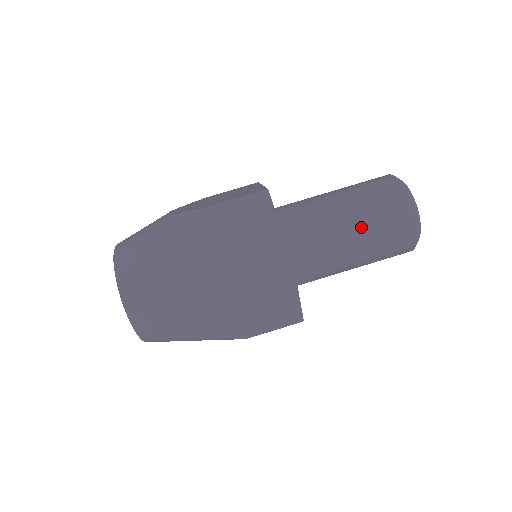
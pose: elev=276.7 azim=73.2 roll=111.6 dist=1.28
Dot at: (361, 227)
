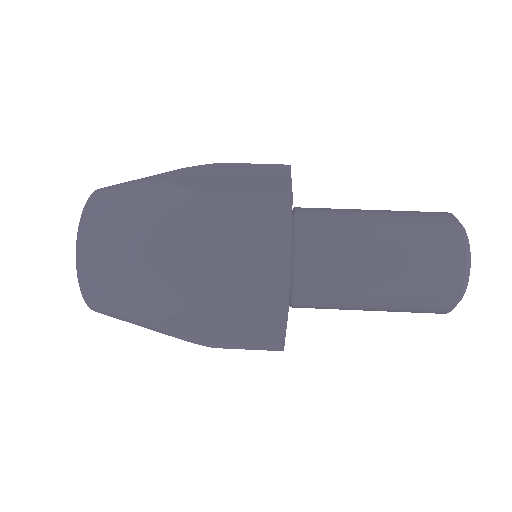
Dot at: (389, 223)
